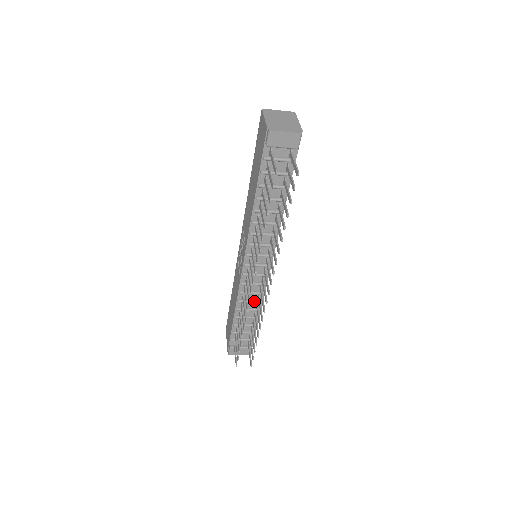
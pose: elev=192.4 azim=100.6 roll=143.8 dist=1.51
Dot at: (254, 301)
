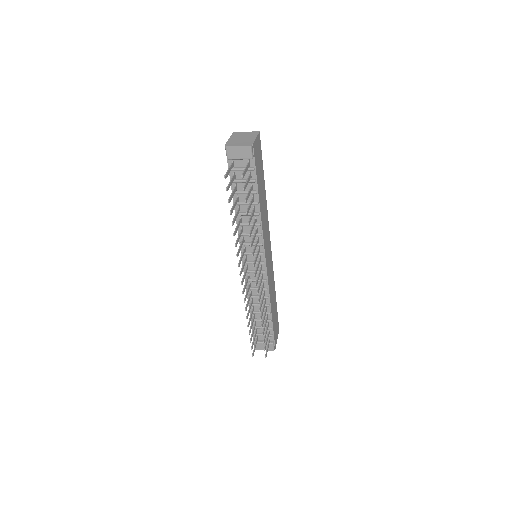
Dot at: (261, 297)
